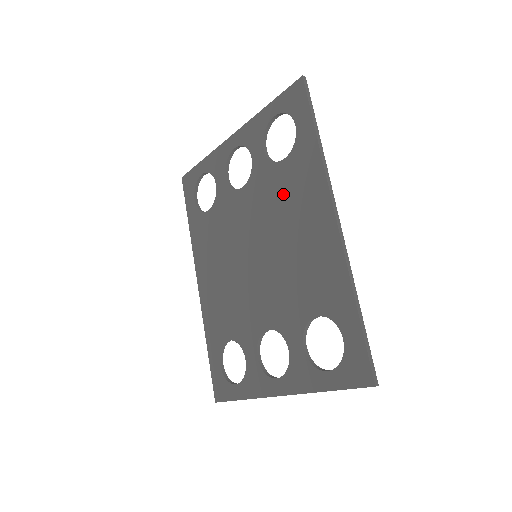
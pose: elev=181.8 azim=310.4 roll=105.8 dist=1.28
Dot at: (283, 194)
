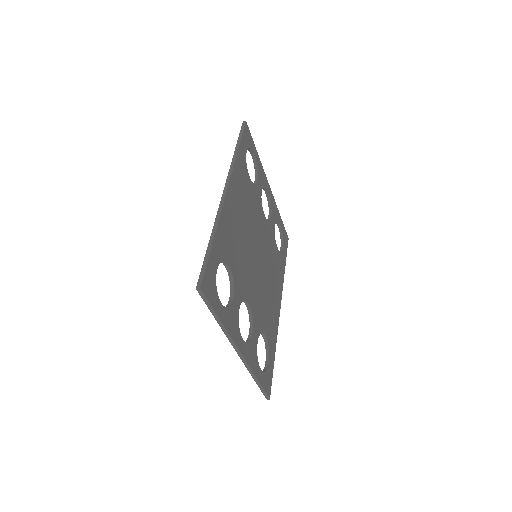
Dot at: occluded
